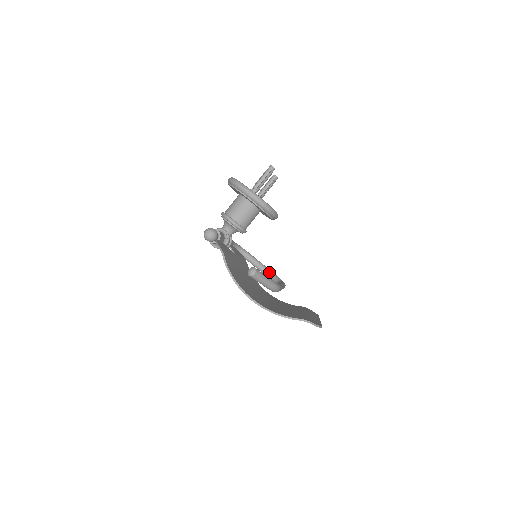
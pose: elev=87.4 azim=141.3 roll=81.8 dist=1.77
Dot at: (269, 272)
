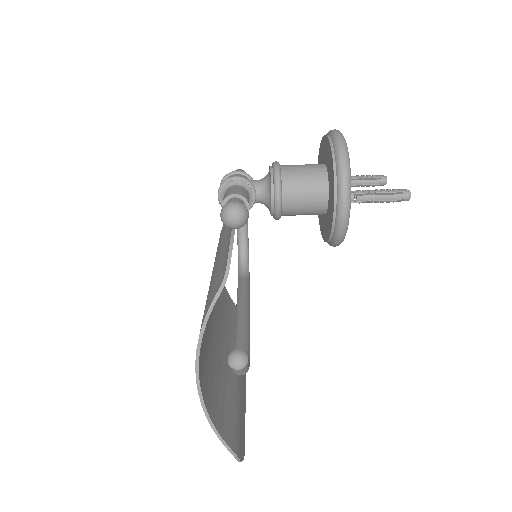
Dot at: (245, 244)
